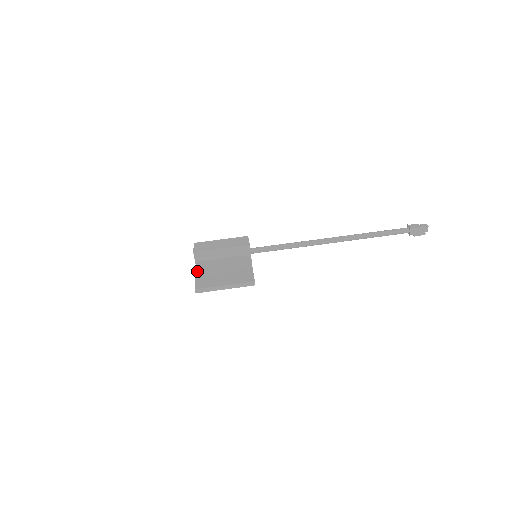
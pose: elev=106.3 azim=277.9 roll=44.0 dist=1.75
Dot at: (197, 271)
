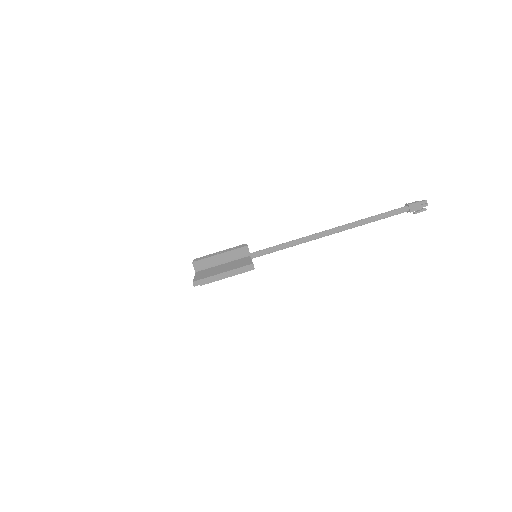
Dot at: (196, 275)
